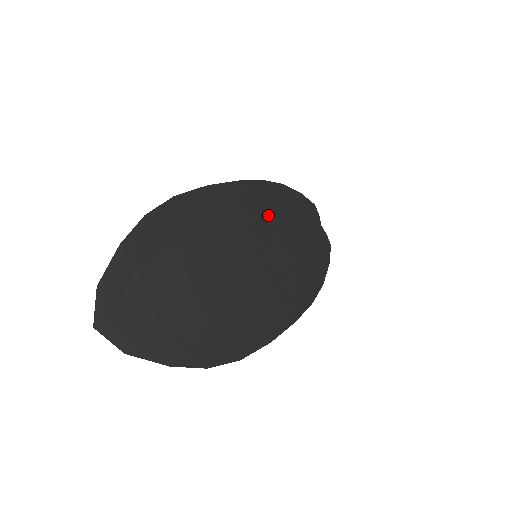
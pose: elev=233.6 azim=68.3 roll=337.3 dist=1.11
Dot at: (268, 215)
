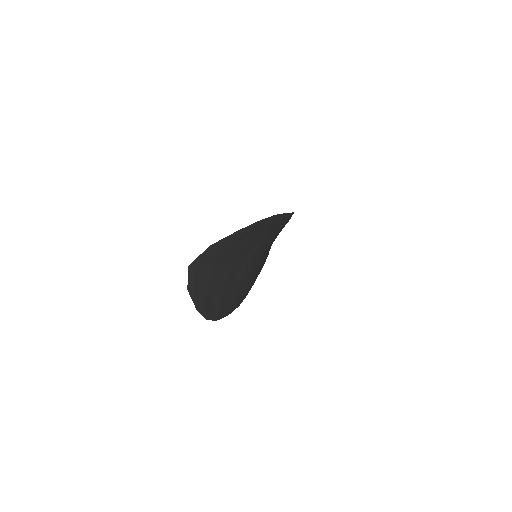
Dot at: occluded
